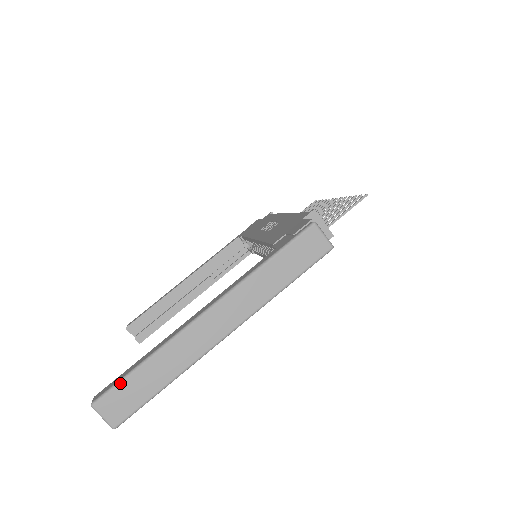
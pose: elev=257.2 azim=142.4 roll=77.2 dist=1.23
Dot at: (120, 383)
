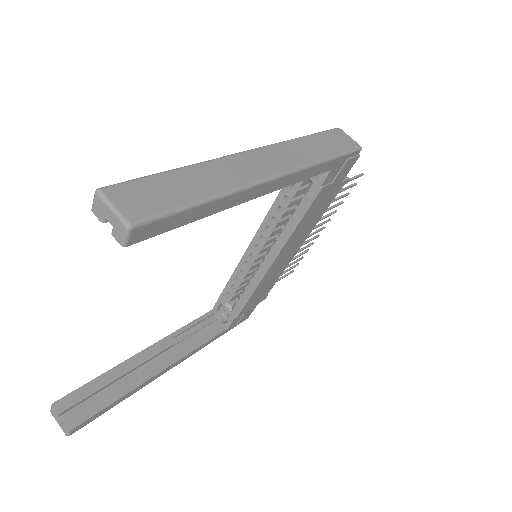
Dot at: (145, 177)
